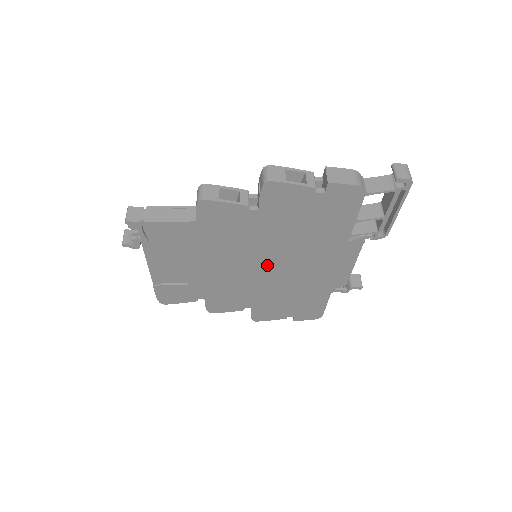
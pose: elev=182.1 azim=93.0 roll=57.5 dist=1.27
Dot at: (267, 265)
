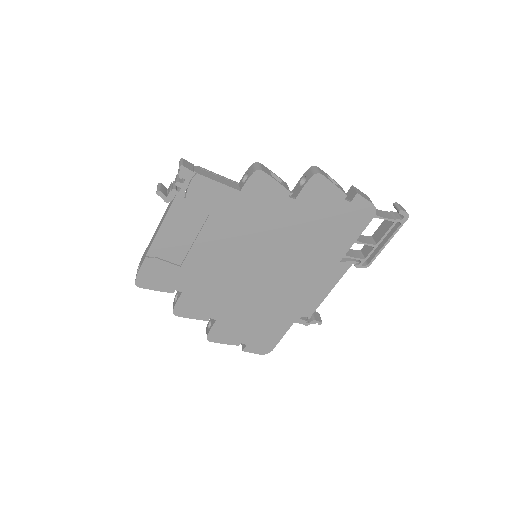
Dot at: (264, 266)
